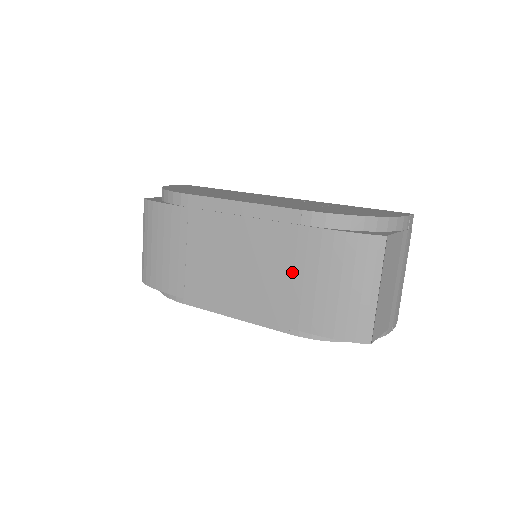
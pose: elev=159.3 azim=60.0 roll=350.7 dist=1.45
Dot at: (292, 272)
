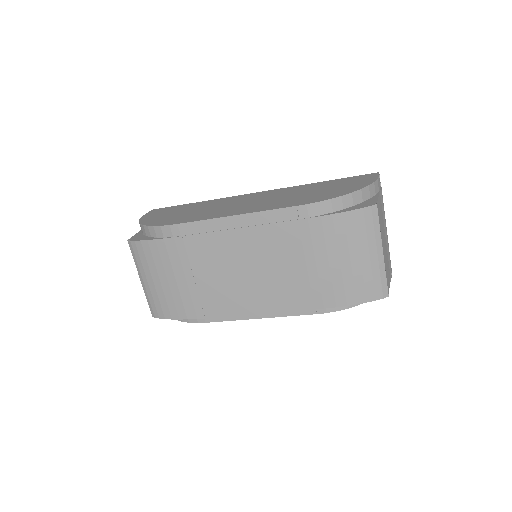
Dot at: (304, 262)
